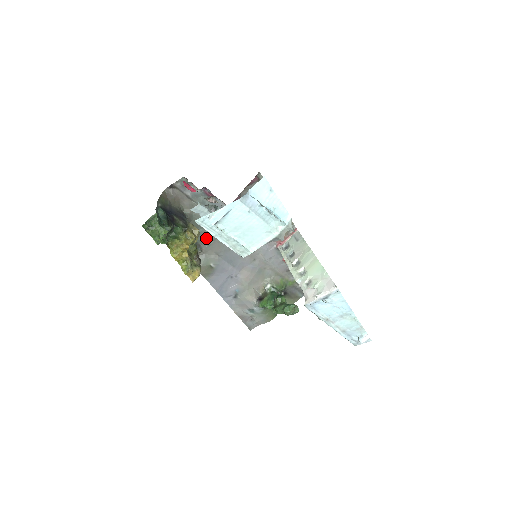
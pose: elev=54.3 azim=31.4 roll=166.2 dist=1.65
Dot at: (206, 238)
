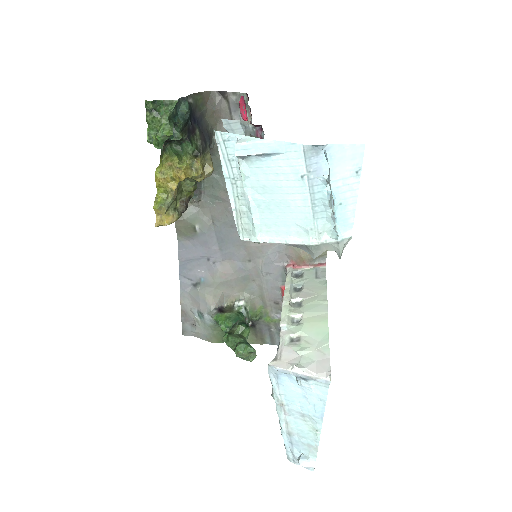
Dot at: (215, 190)
